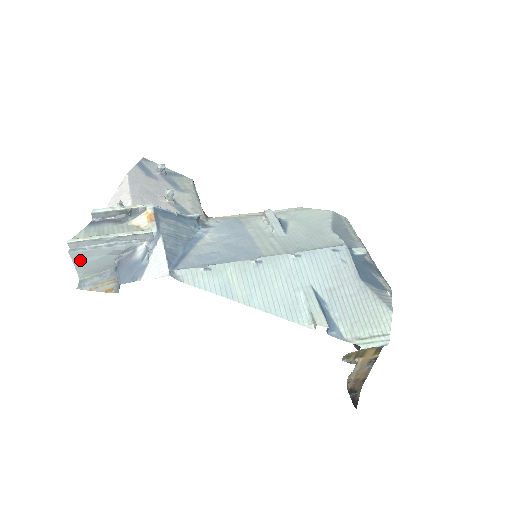
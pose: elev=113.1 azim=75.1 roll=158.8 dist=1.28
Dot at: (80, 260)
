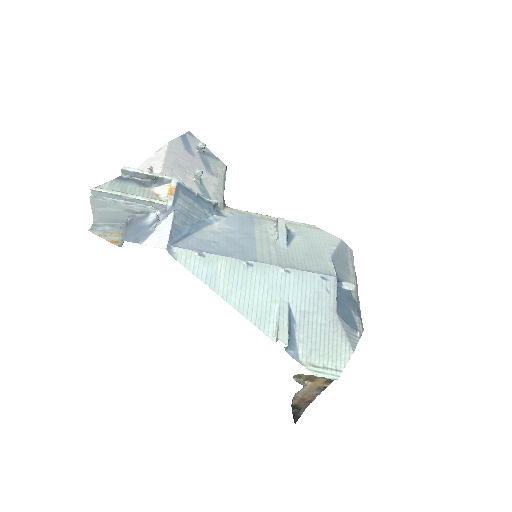
Dot at: (98, 207)
